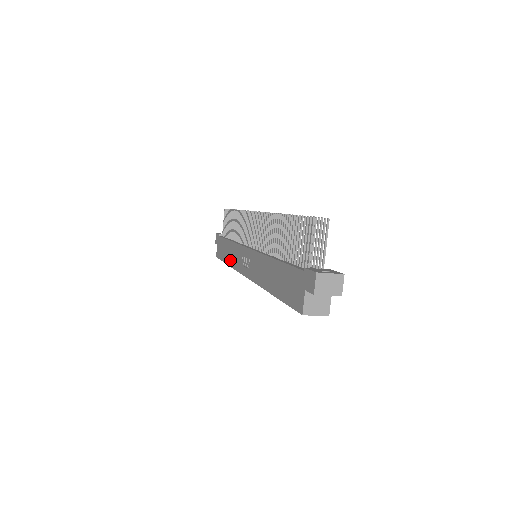
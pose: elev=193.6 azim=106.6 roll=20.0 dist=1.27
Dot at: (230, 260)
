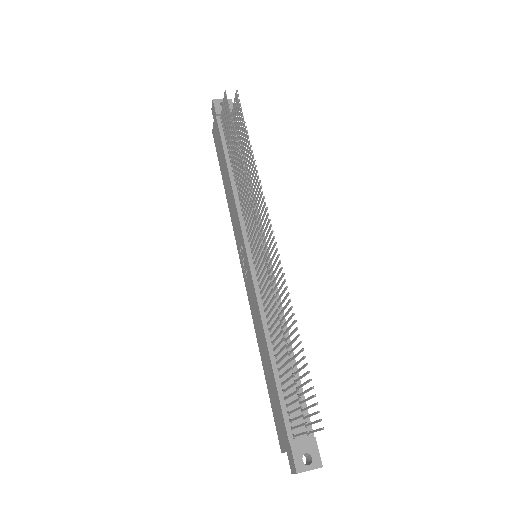
Dot at: (228, 199)
